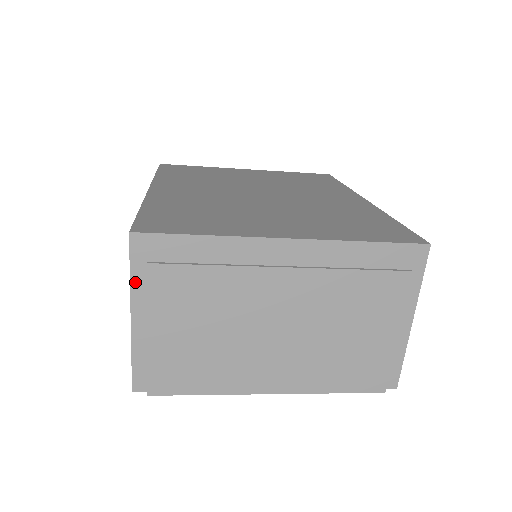
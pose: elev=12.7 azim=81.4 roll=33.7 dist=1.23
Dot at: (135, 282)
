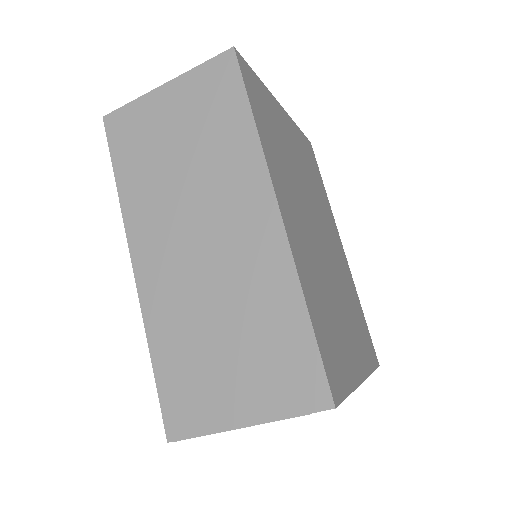
Dot at: (285, 418)
